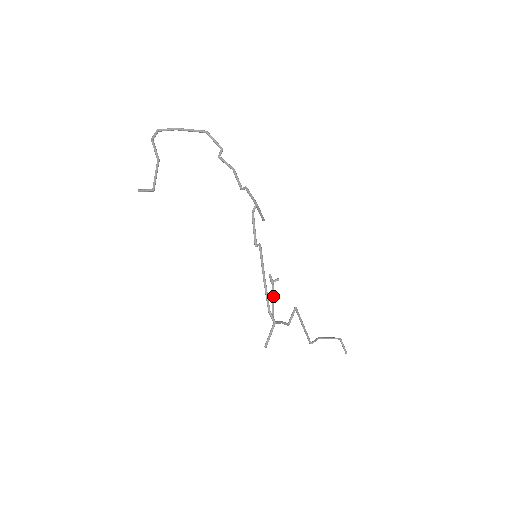
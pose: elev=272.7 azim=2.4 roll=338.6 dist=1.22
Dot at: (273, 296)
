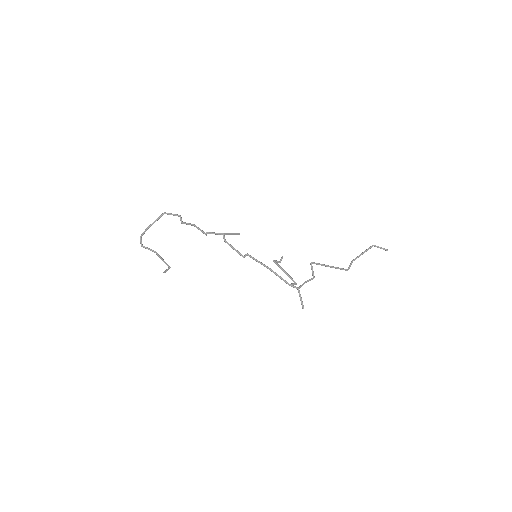
Dot at: (285, 273)
